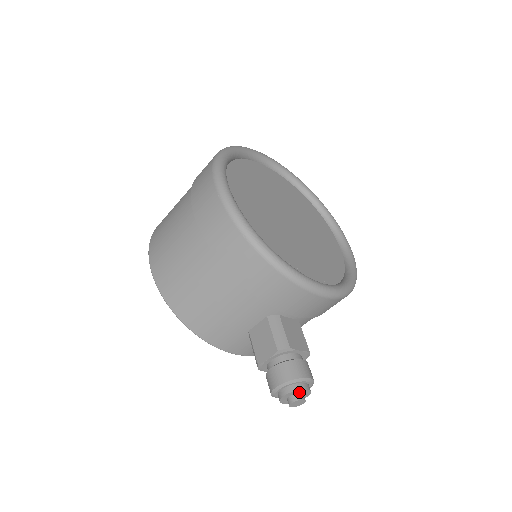
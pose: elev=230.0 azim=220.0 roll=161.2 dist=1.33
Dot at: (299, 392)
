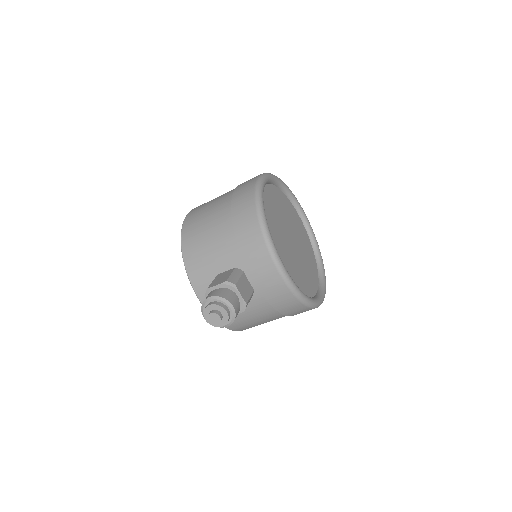
Dot at: (221, 311)
